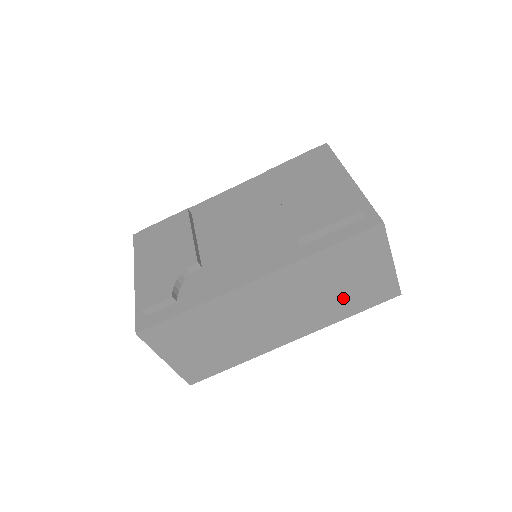
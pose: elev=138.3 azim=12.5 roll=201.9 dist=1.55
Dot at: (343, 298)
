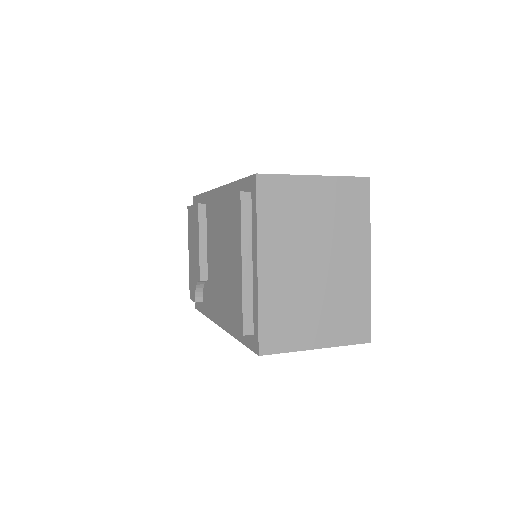
Dot at: occluded
